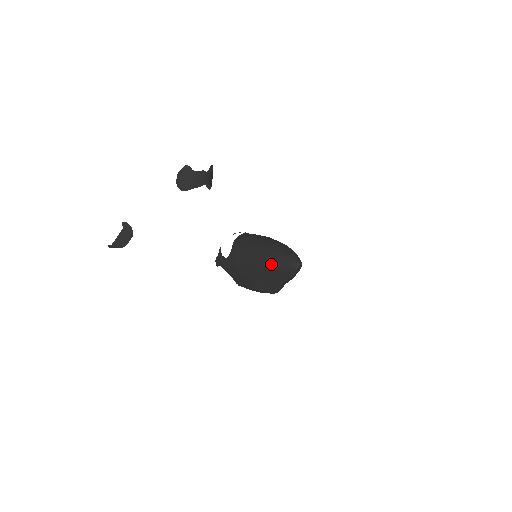
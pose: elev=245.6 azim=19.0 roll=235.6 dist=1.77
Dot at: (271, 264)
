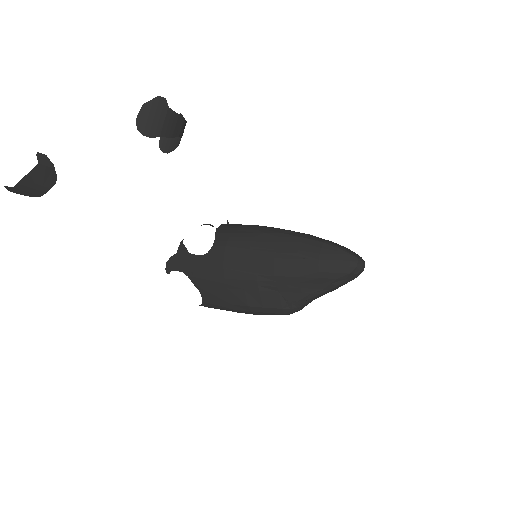
Dot at: (313, 262)
